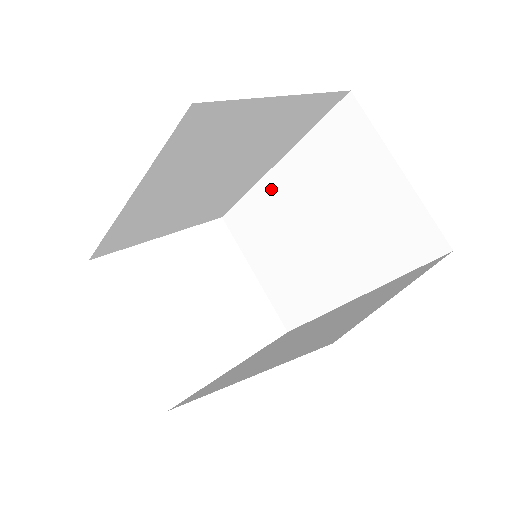
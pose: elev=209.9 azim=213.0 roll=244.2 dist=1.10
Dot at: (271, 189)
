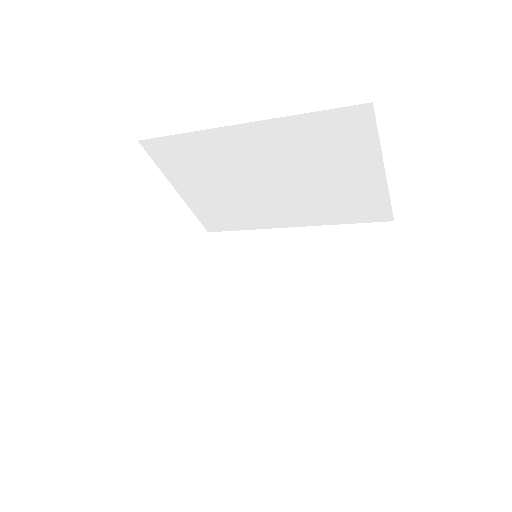
Dot at: (228, 140)
